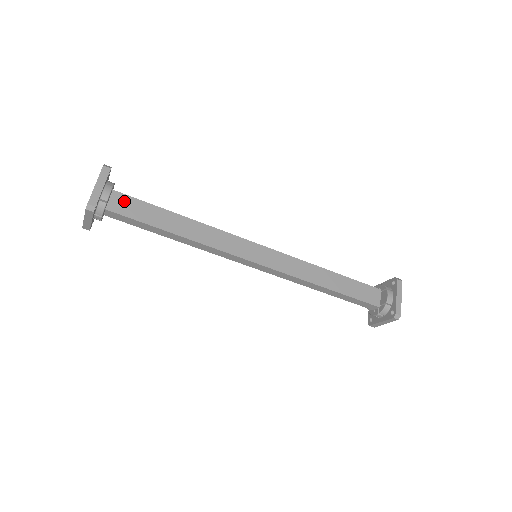
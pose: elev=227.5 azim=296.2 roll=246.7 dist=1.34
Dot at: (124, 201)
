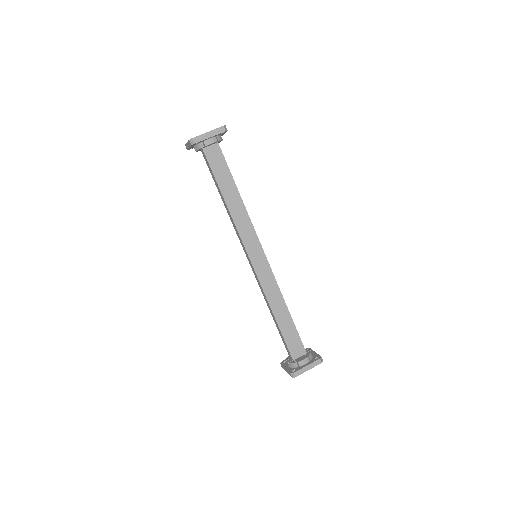
Dot at: (217, 154)
